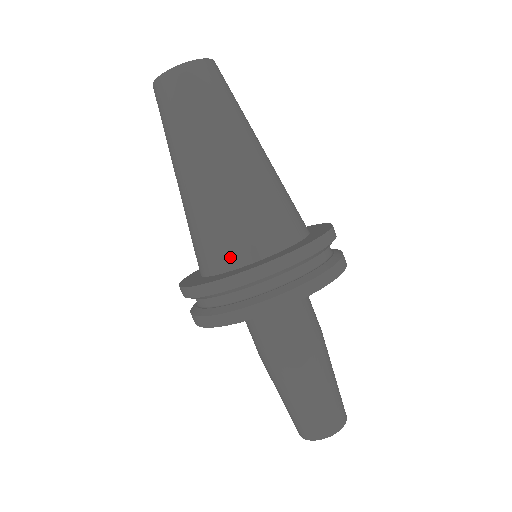
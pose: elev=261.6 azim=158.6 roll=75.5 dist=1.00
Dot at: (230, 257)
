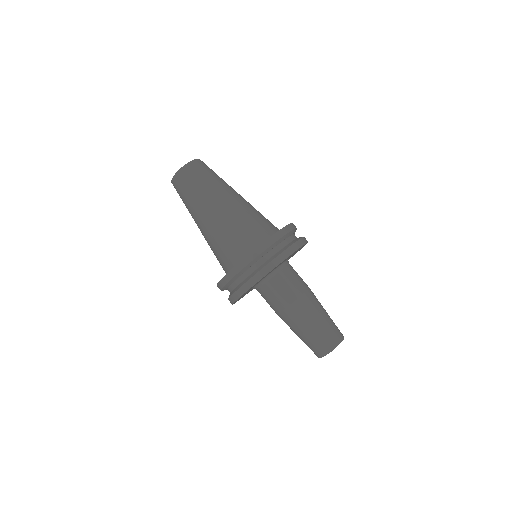
Dot at: (250, 245)
